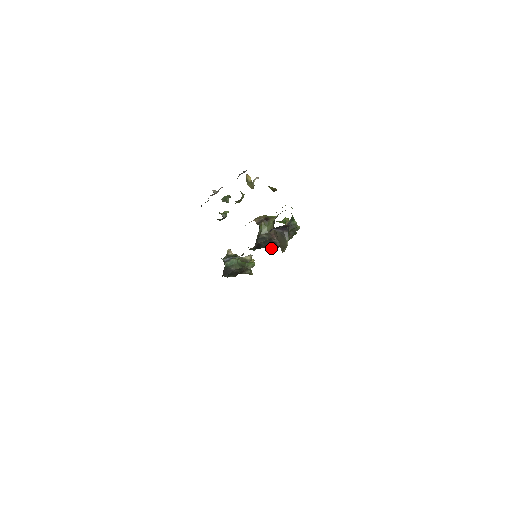
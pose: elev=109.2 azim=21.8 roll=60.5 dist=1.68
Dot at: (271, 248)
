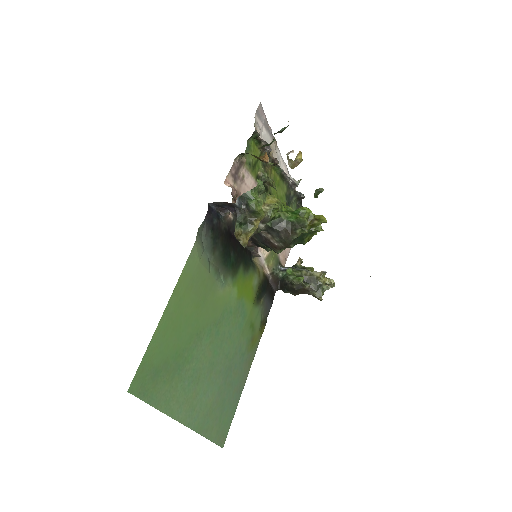
Dot at: (270, 248)
